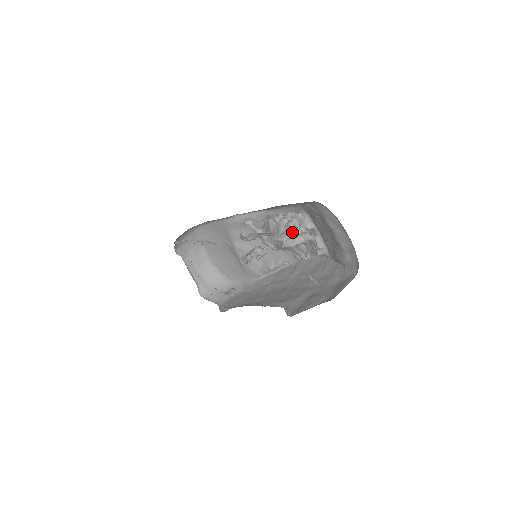
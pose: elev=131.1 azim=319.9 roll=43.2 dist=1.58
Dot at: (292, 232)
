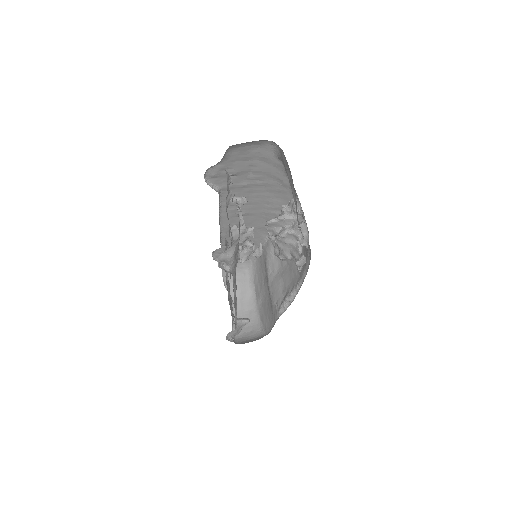
Dot at: (280, 215)
